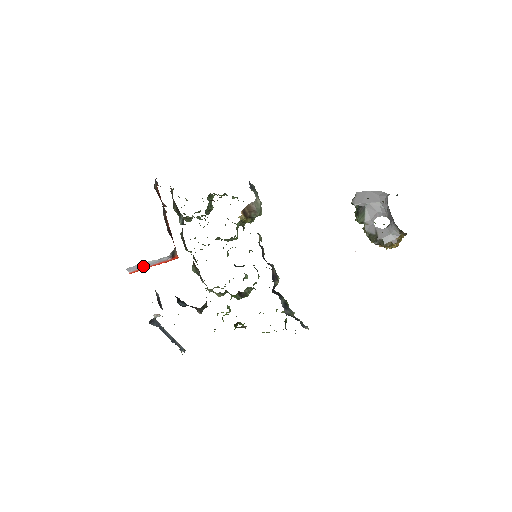
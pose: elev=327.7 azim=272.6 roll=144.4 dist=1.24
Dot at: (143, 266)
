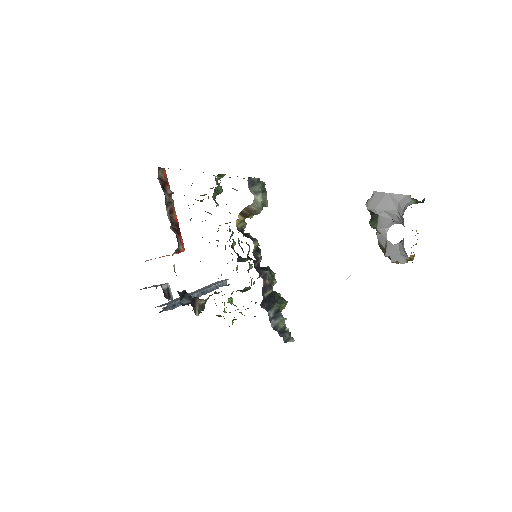
Dot at: occluded
